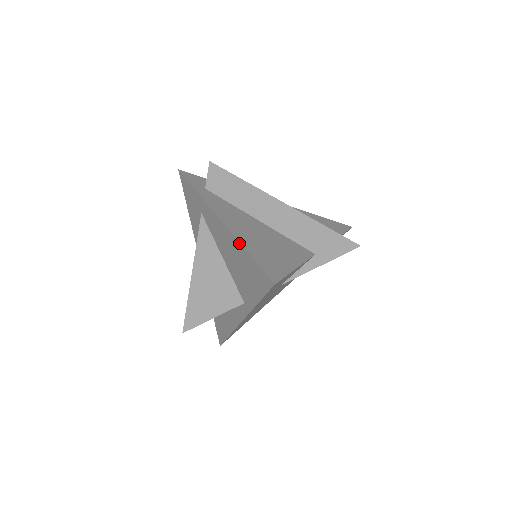
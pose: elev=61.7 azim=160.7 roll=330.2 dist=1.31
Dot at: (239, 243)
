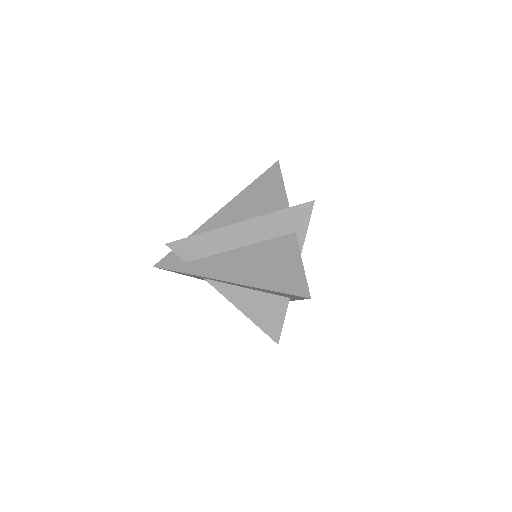
Dot at: (259, 288)
